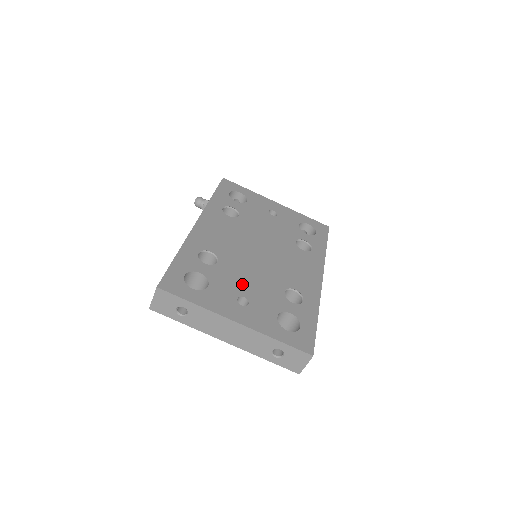
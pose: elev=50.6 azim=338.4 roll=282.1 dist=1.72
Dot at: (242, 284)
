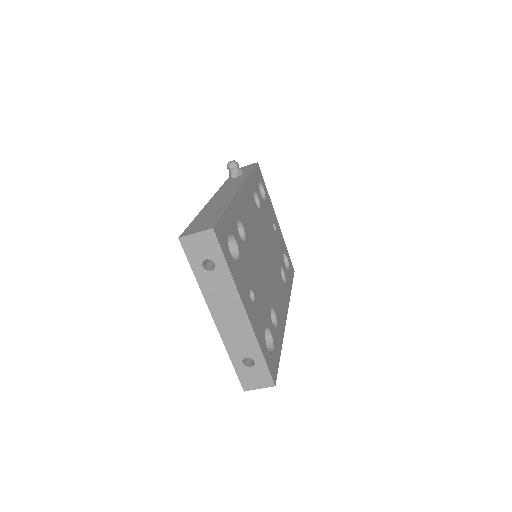
Dot at: (254, 278)
